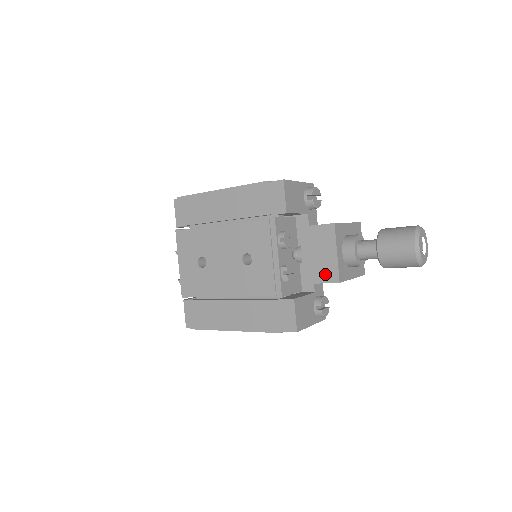
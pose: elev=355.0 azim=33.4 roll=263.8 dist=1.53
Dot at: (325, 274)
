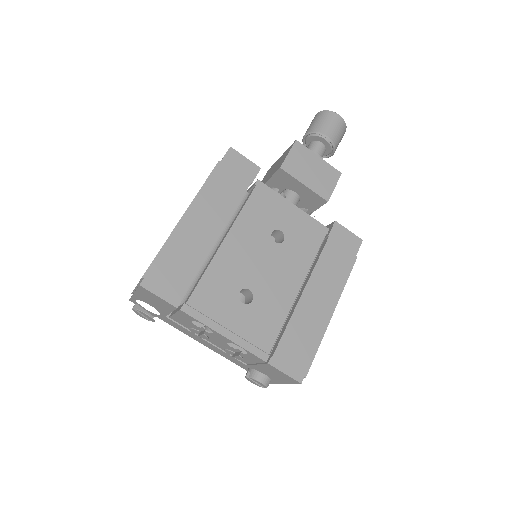
Dot at: (330, 178)
